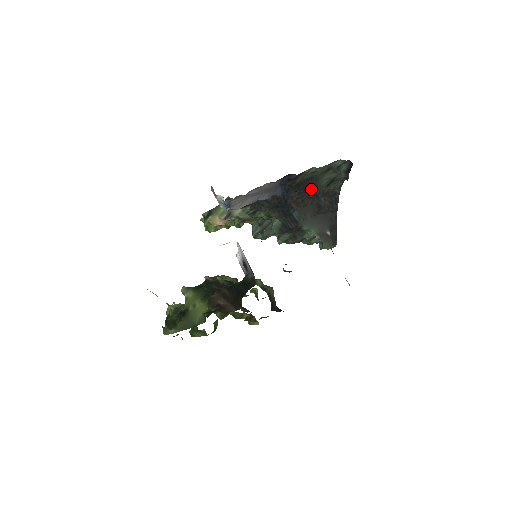
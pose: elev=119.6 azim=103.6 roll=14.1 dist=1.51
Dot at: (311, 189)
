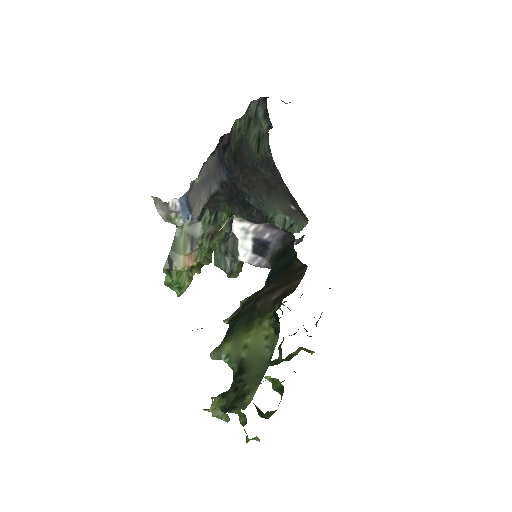
Dot at: (247, 161)
